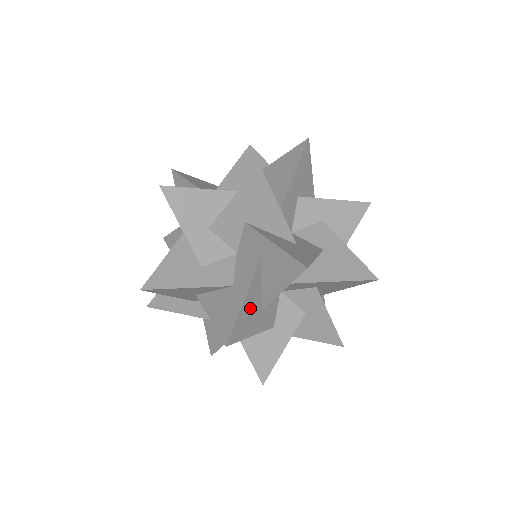
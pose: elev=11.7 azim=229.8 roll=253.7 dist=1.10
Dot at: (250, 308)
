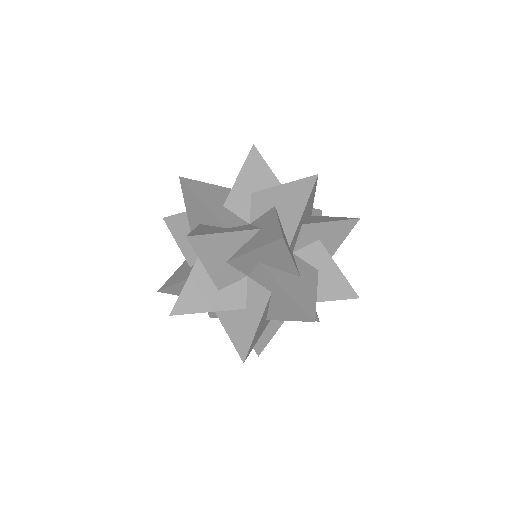
Dot at: (199, 287)
